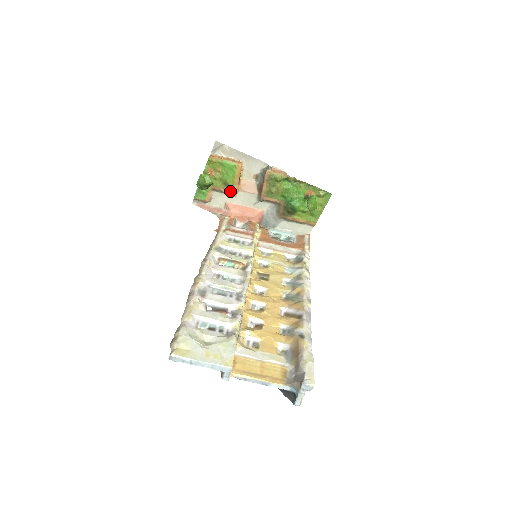
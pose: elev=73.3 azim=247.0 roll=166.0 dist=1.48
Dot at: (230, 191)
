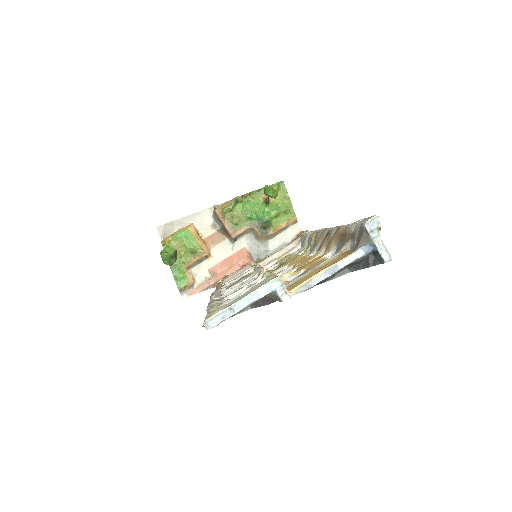
Dot at: (203, 256)
